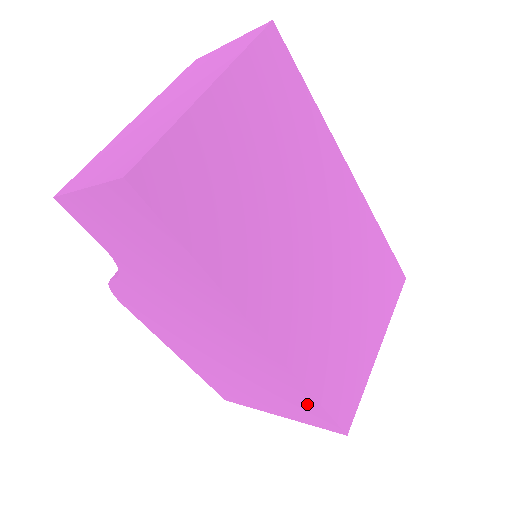
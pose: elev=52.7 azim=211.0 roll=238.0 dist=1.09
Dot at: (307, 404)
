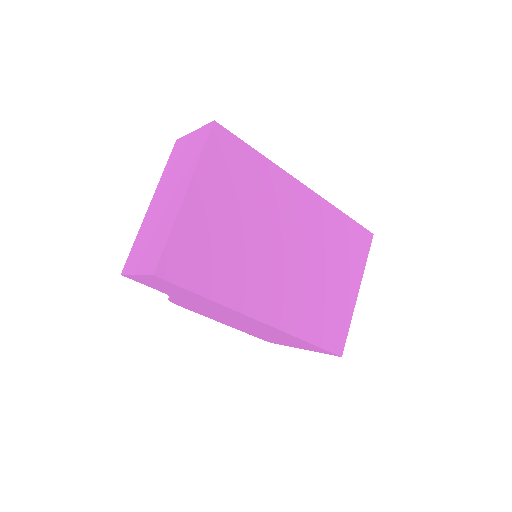
Dot at: (309, 345)
